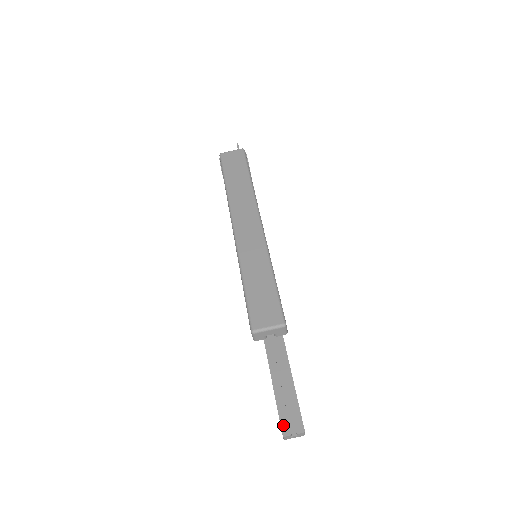
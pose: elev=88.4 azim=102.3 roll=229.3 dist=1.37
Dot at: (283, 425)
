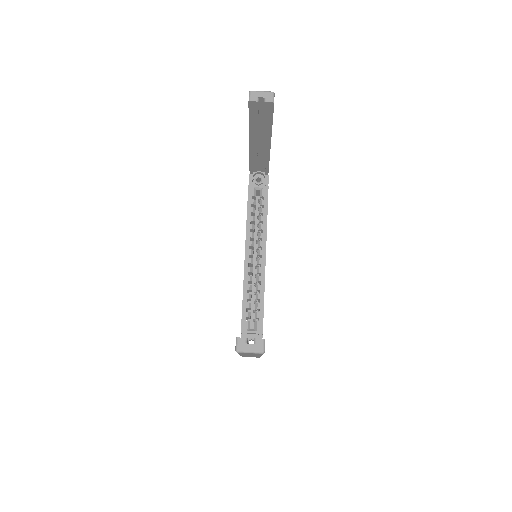
Dot at: occluded
